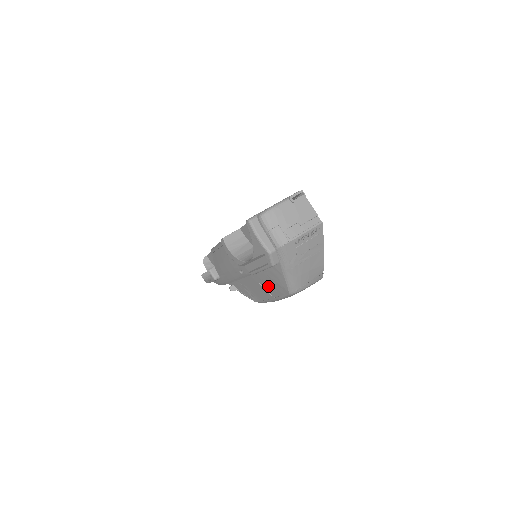
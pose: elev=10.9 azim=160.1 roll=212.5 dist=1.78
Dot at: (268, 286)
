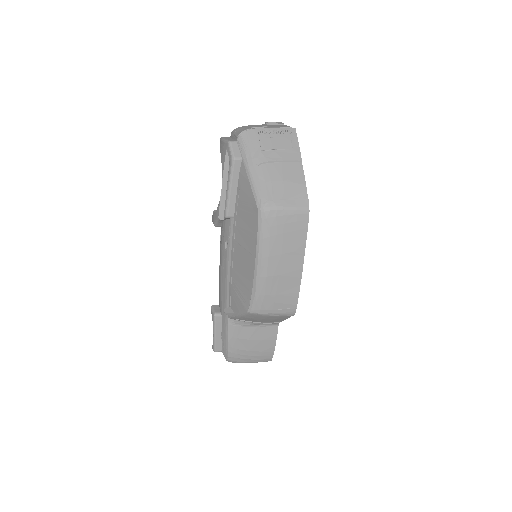
Dot at: (245, 235)
